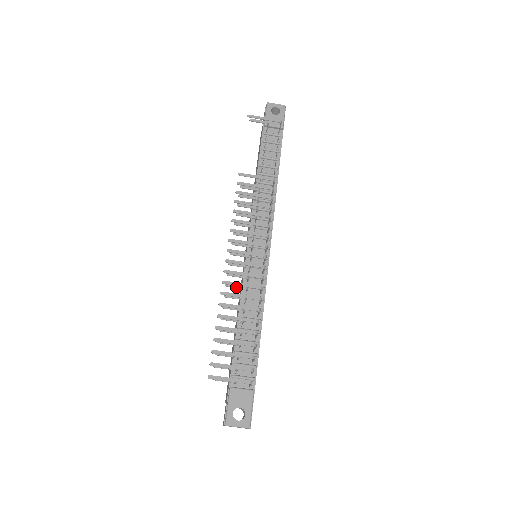
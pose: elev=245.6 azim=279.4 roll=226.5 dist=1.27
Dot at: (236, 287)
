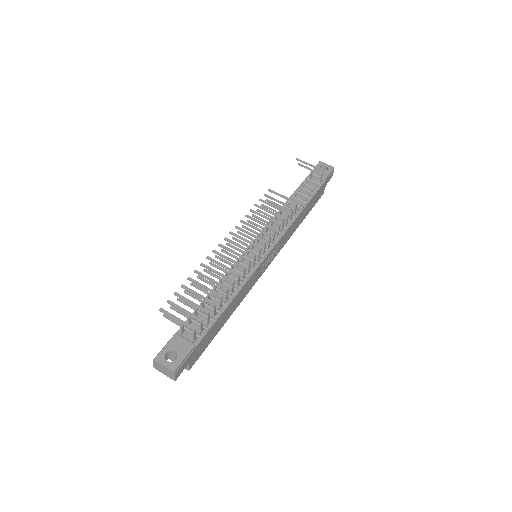
Dot at: (223, 261)
